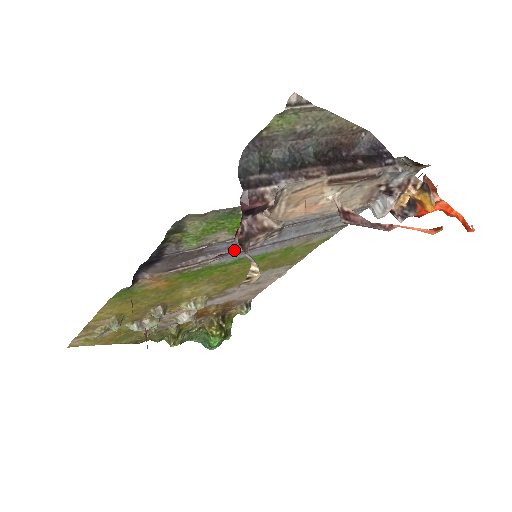
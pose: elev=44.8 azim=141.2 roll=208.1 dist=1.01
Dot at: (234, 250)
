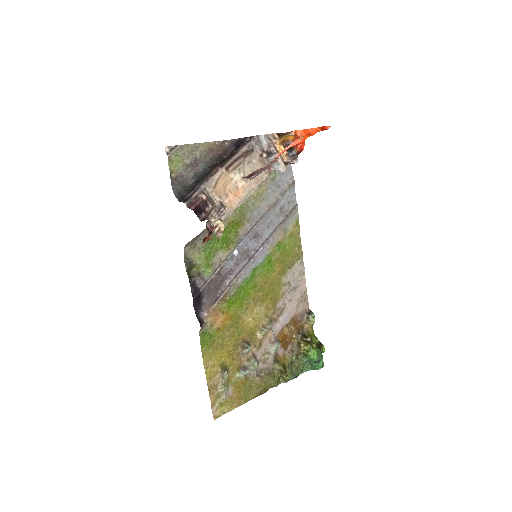
Dot at: (242, 264)
